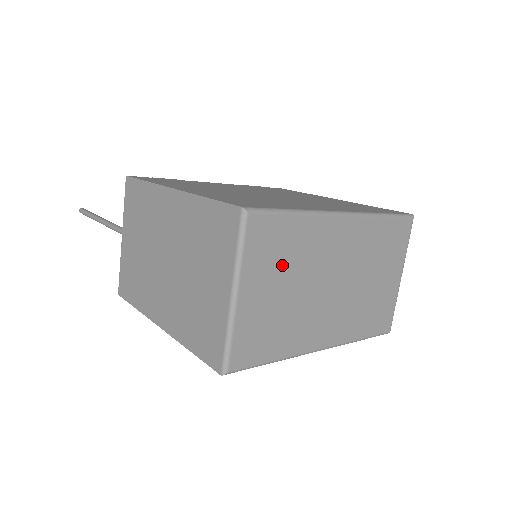
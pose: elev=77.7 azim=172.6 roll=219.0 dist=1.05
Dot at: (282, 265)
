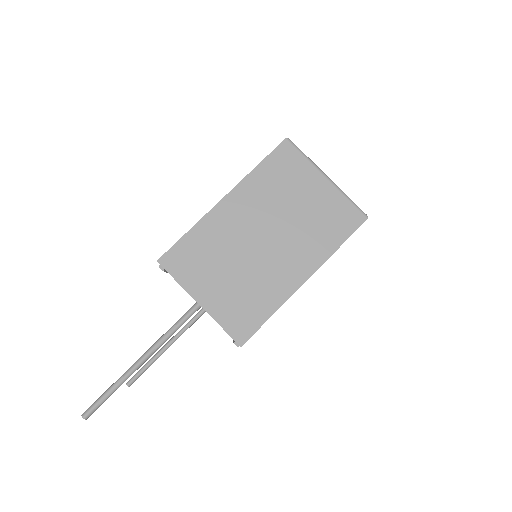
Dot at: occluded
